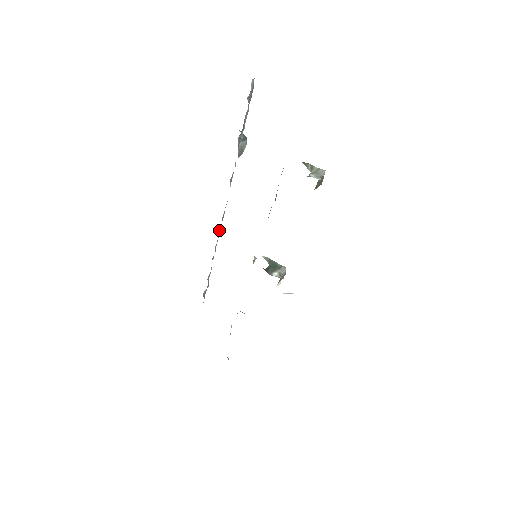
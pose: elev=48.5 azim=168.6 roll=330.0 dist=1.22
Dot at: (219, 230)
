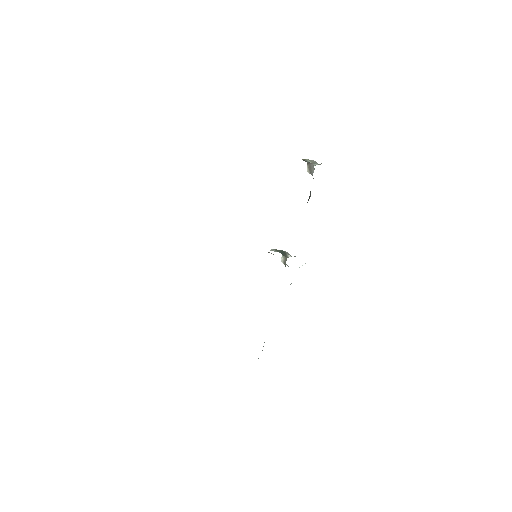
Dot at: occluded
